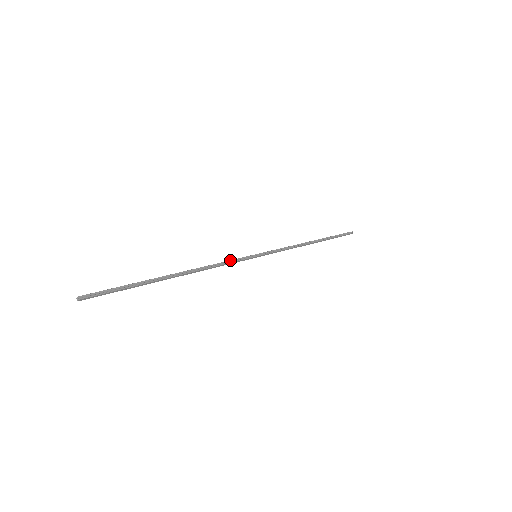
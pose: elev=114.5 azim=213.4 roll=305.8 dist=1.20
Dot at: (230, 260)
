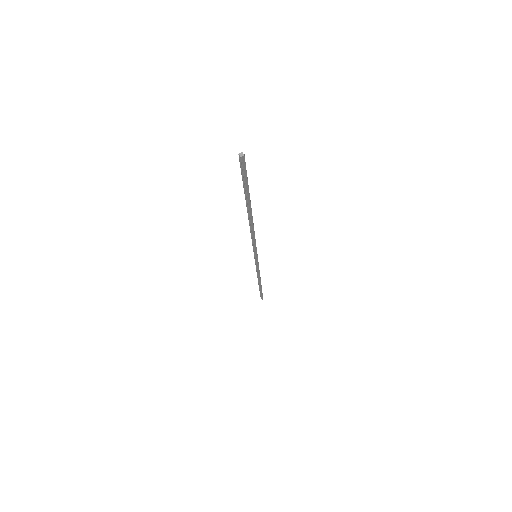
Dot at: occluded
